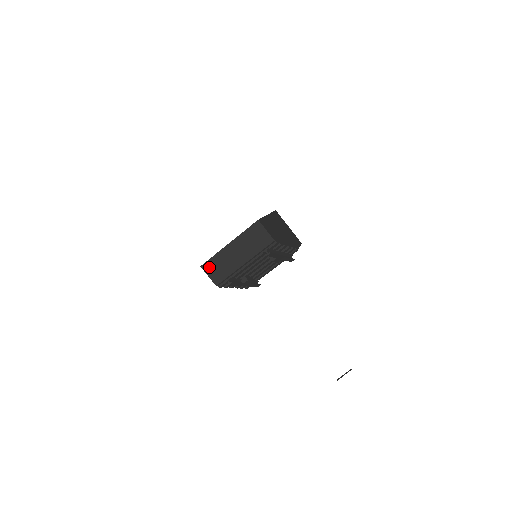
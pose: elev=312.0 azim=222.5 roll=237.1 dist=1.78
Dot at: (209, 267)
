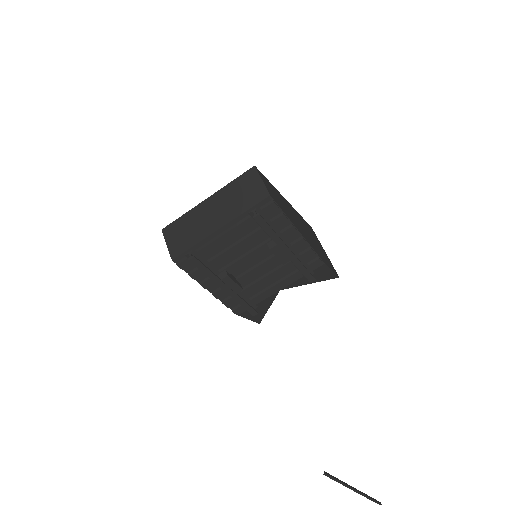
Dot at: (172, 231)
